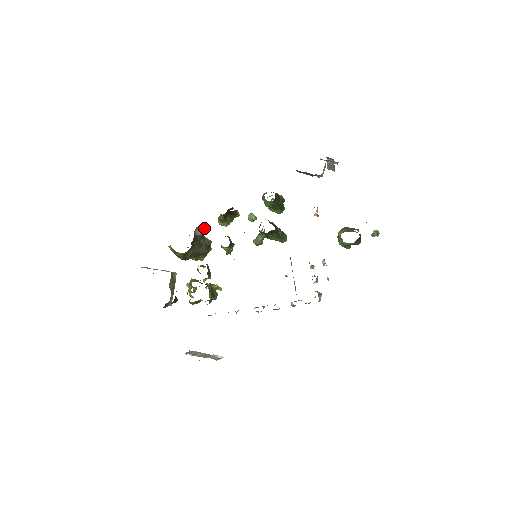
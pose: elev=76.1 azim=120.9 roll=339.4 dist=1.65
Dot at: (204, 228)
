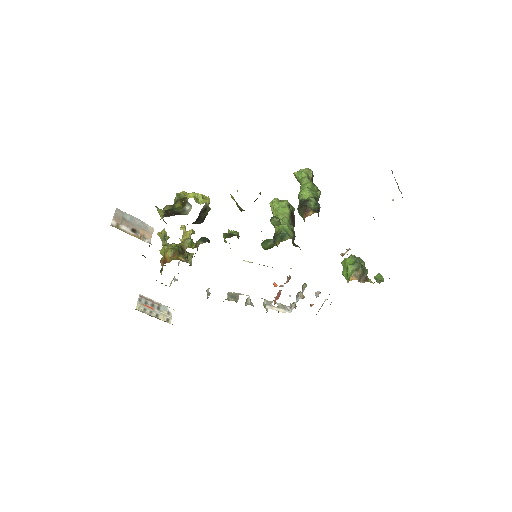
Dot at: occluded
